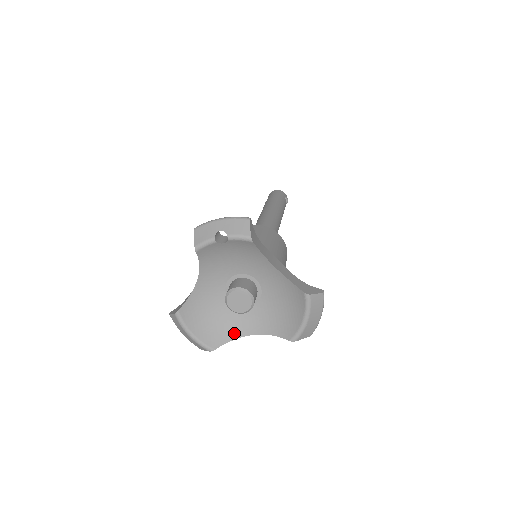
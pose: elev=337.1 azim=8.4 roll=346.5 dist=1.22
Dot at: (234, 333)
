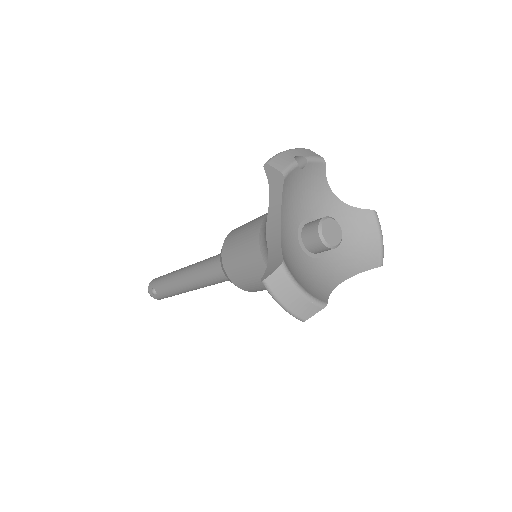
Dot at: (327, 286)
